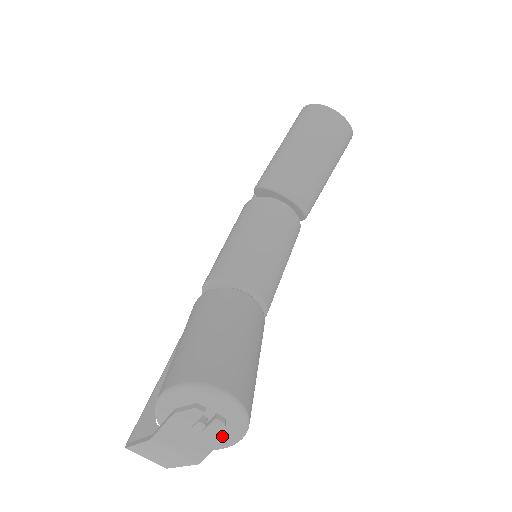
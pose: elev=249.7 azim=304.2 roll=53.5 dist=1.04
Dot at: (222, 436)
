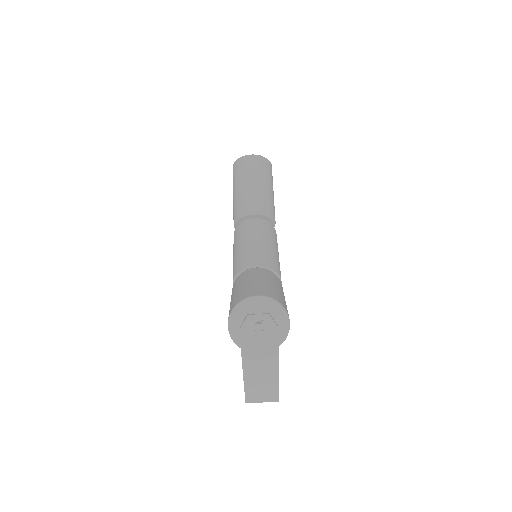
Dot at: (275, 325)
